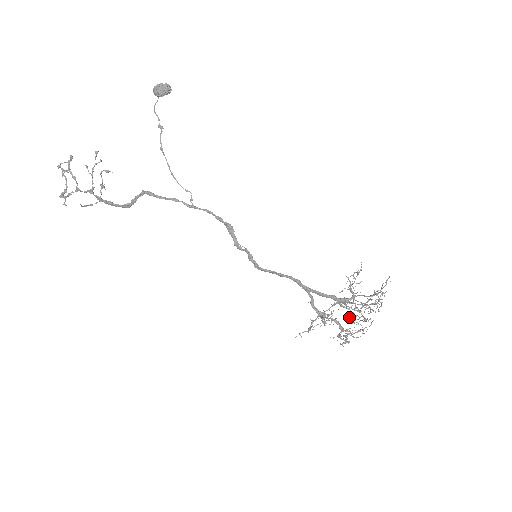
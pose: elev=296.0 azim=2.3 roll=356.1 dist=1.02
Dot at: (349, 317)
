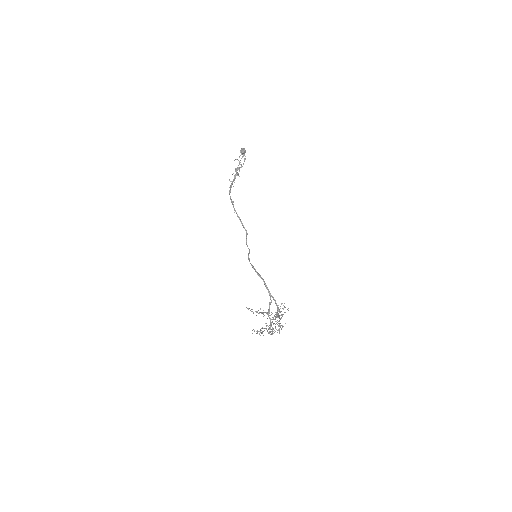
Dot at: (279, 328)
